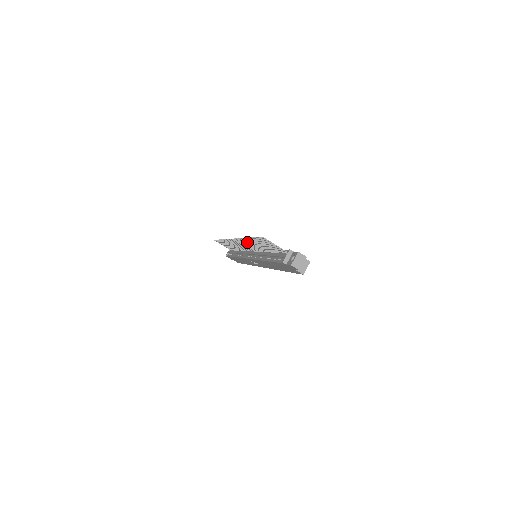
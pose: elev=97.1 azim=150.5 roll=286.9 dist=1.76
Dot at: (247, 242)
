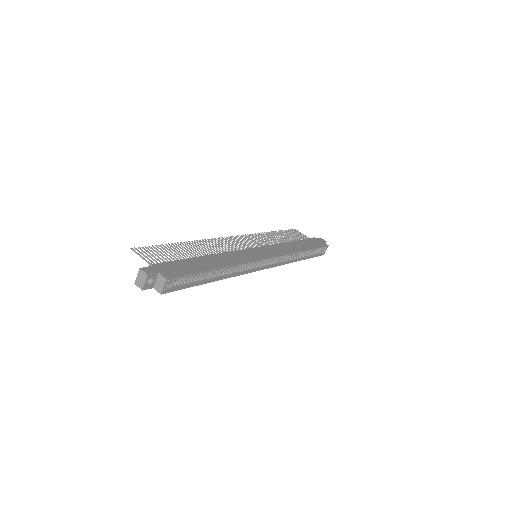
Dot at: (208, 244)
